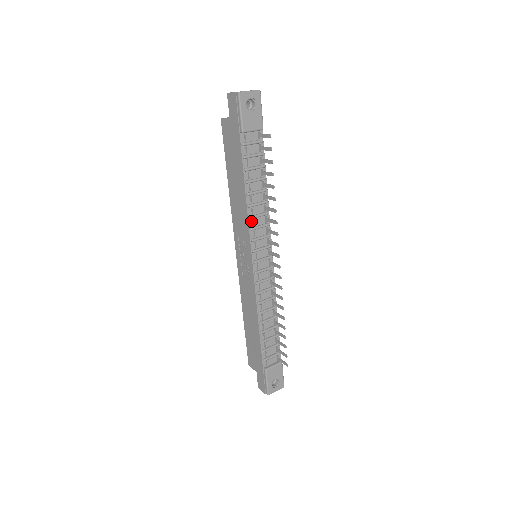
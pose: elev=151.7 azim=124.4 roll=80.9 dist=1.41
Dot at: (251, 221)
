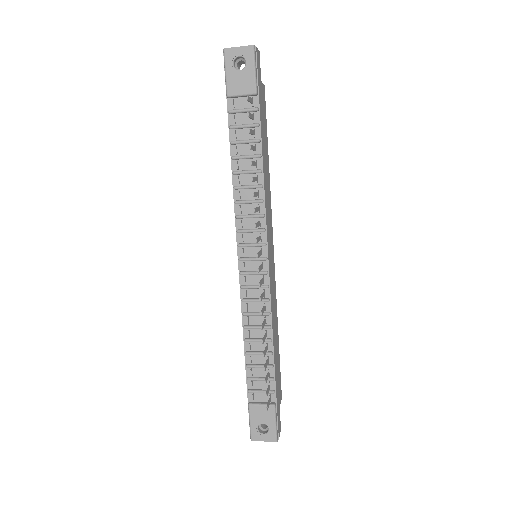
Dot at: (238, 207)
